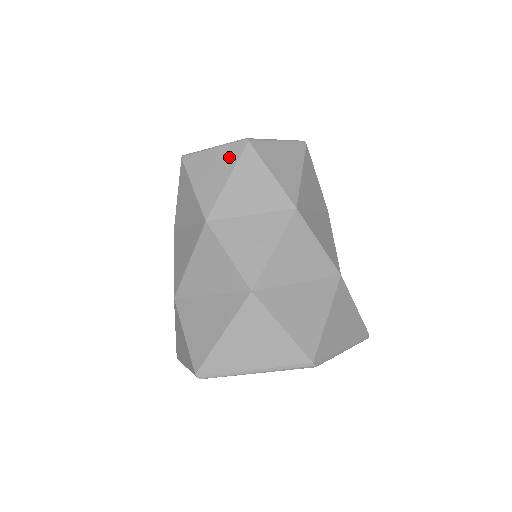
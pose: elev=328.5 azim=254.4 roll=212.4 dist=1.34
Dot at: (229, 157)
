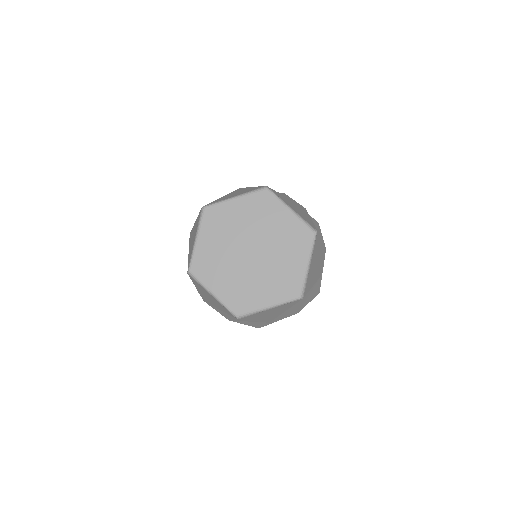
Dot at: (223, 308)
